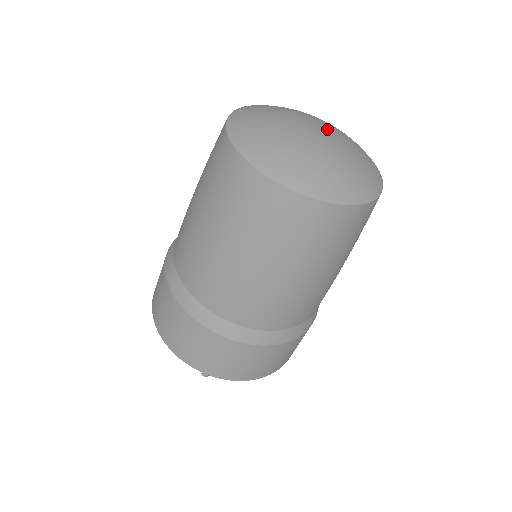
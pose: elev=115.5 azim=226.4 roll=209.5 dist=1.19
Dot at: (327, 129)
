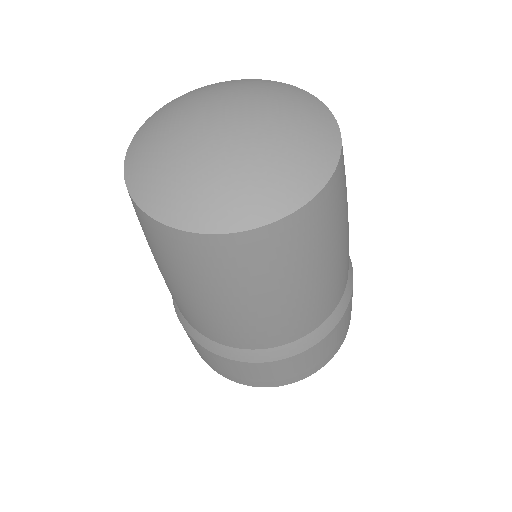
Dot at: (249, 120)
